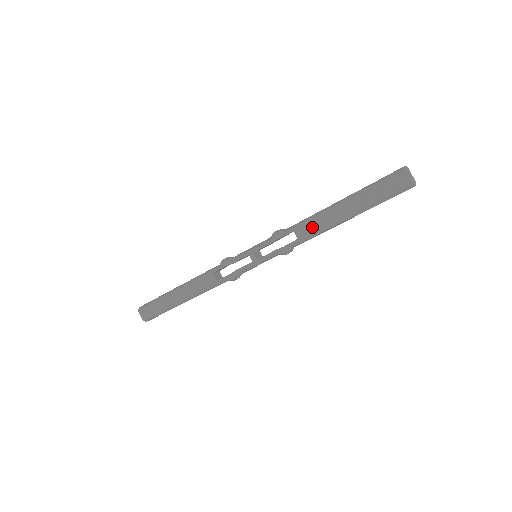
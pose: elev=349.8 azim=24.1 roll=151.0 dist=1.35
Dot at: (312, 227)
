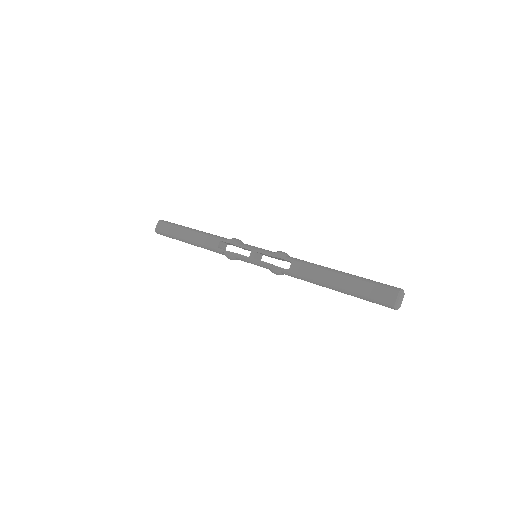
Dot at: (305, 271)
